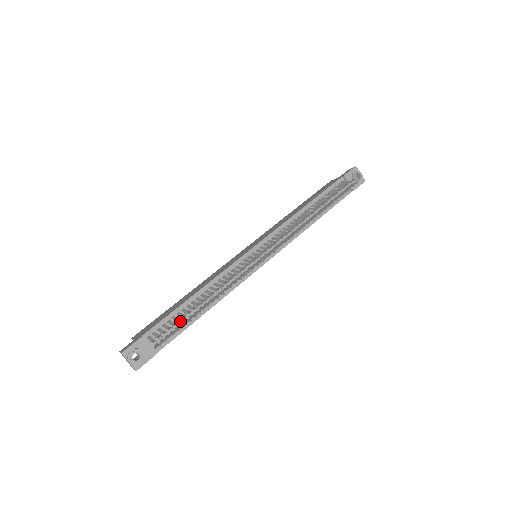
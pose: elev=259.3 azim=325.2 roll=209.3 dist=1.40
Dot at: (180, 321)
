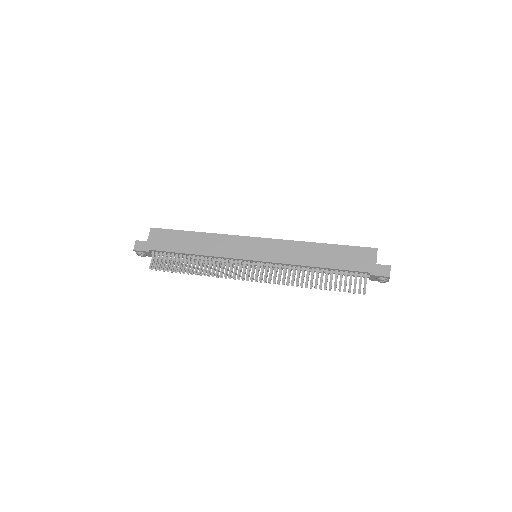
Dot at: (169, 270)
